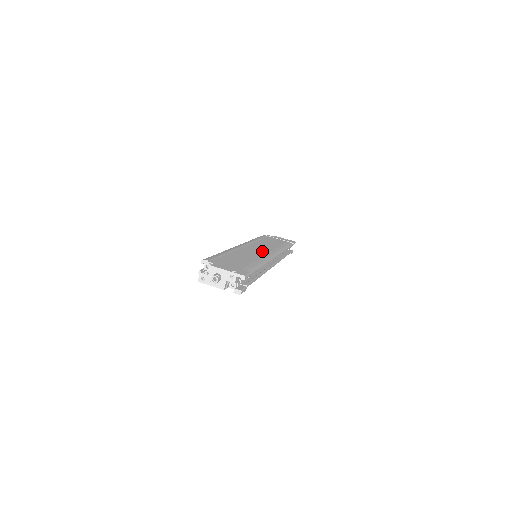
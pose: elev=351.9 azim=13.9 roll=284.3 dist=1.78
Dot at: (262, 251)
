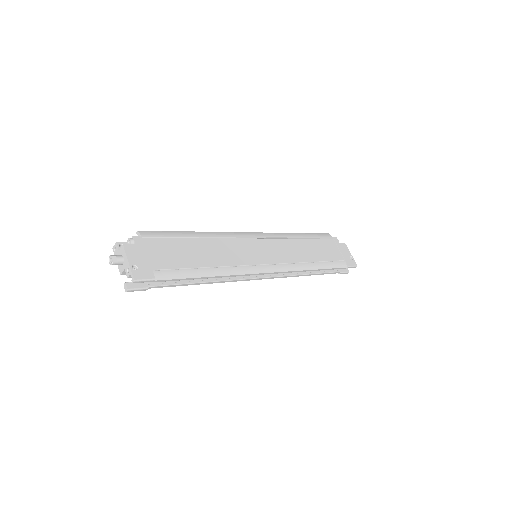
Dot at: (260, 257)
